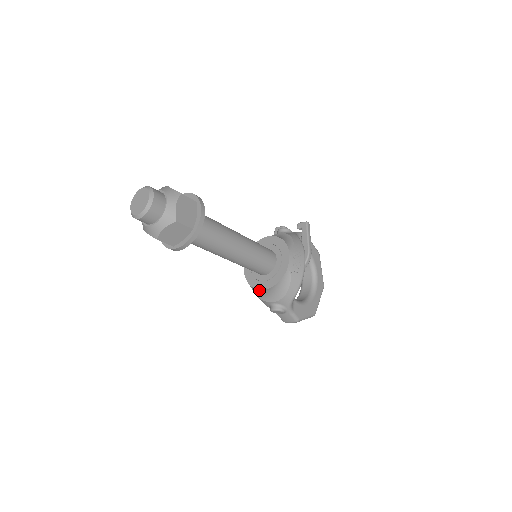
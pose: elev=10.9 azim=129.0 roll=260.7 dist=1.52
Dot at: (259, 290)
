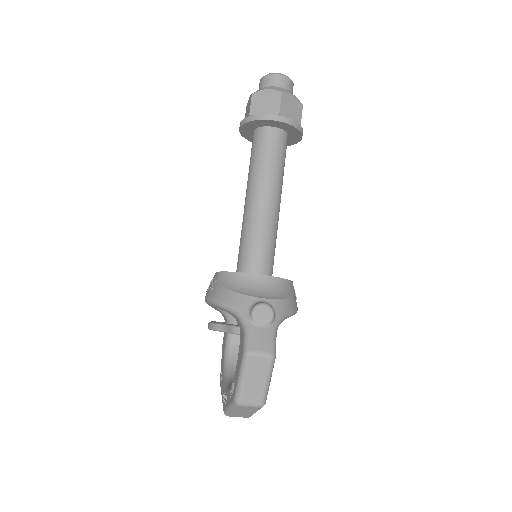
Dot at: (251, 277)
